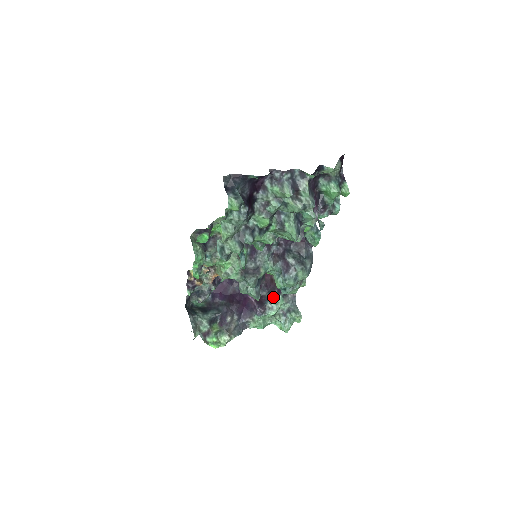
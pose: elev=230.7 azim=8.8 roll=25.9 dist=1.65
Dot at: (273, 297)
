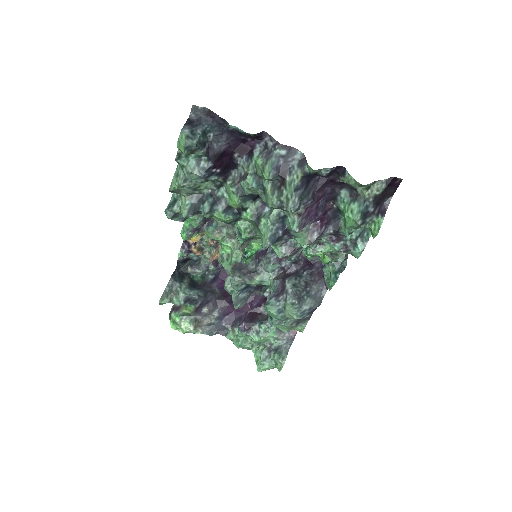
Dot at: (266, 321)
